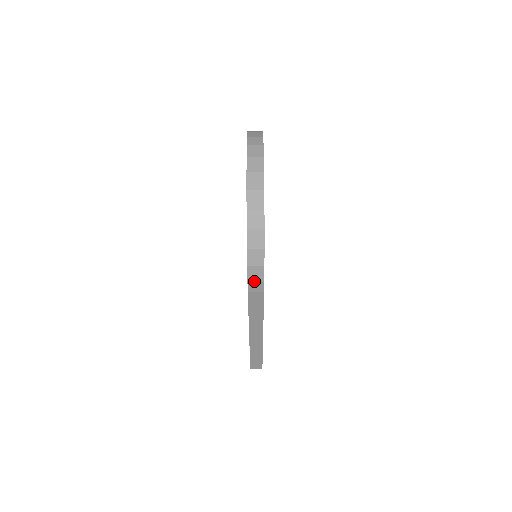
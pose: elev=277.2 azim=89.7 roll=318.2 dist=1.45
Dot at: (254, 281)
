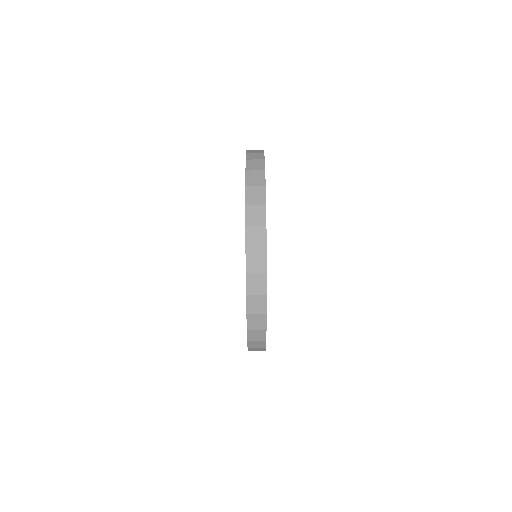
Dot at: occluded
